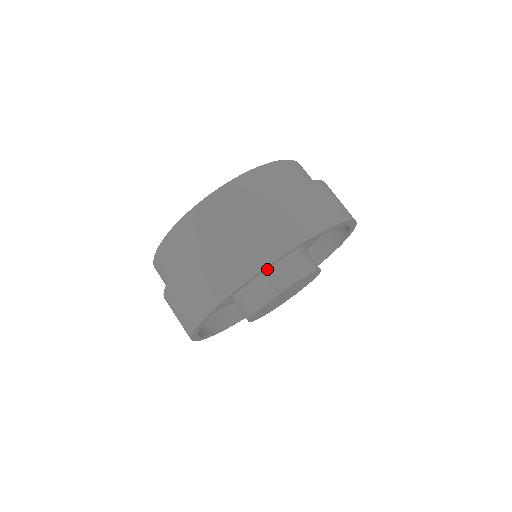
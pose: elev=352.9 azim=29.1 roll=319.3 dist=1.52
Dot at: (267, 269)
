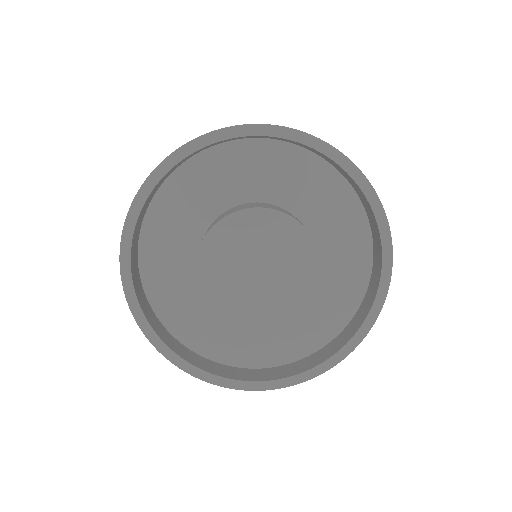
Dot at: occluded
